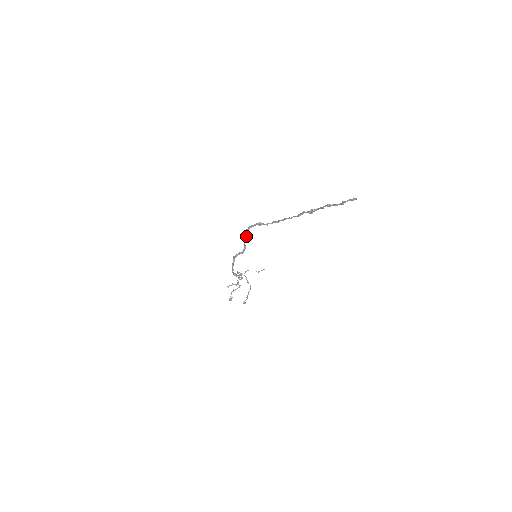
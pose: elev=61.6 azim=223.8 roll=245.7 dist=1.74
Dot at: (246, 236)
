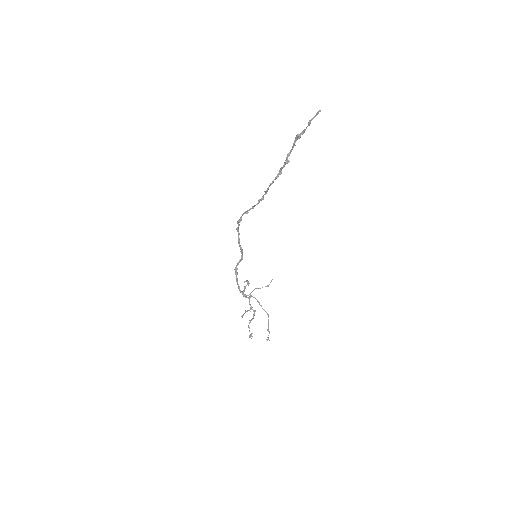
Dot at: occluded
